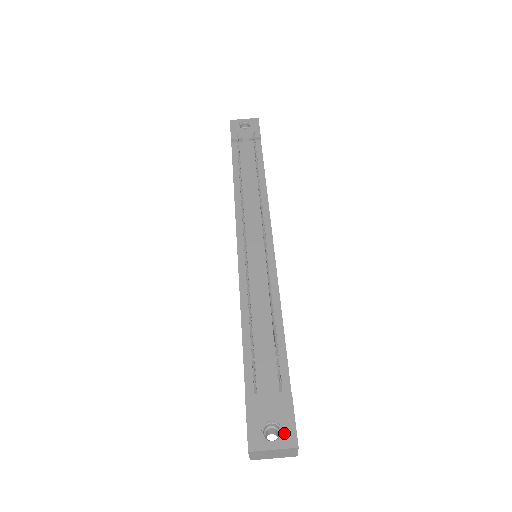
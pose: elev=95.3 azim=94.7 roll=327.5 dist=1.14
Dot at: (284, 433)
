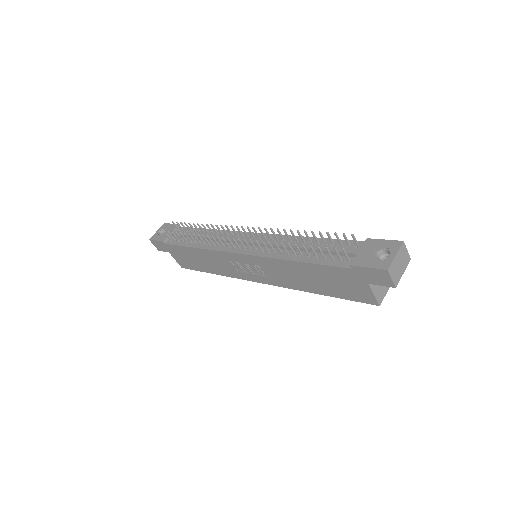
Dot at: (389, 247)
